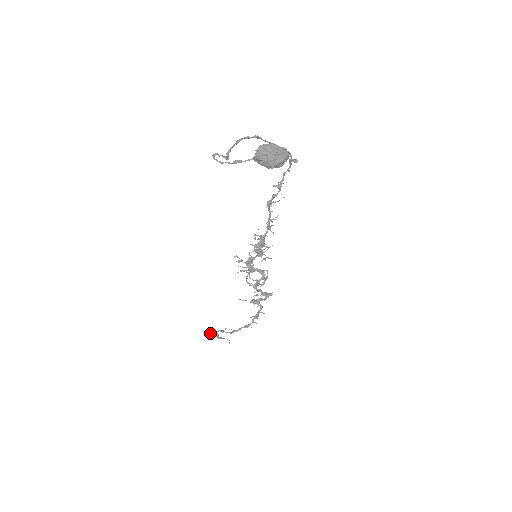
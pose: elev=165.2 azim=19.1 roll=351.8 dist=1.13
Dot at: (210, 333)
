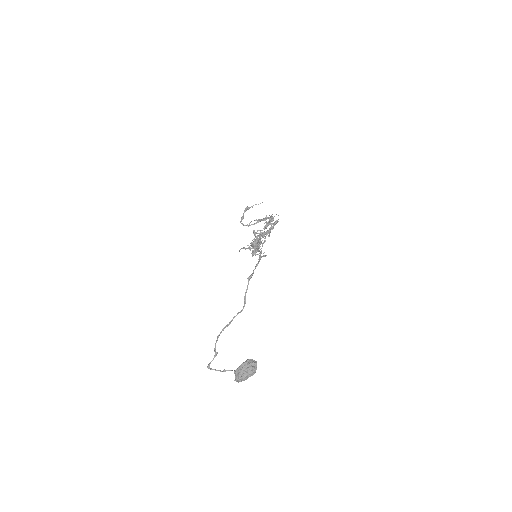
Dot at: occluded
